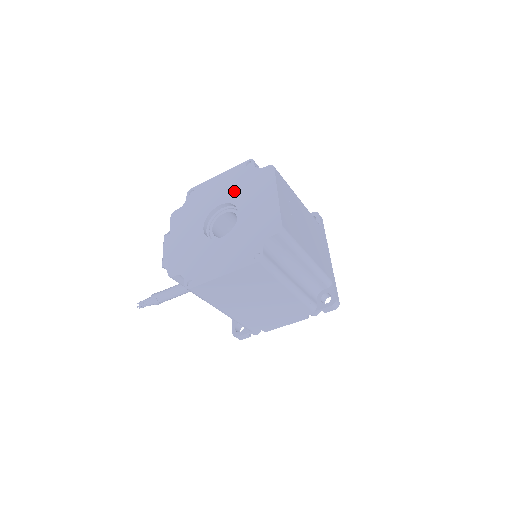
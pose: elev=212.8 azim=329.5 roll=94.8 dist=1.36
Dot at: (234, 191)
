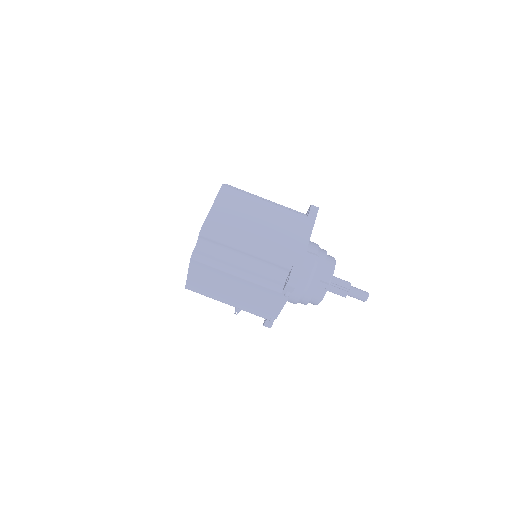
Dot at: occluded
